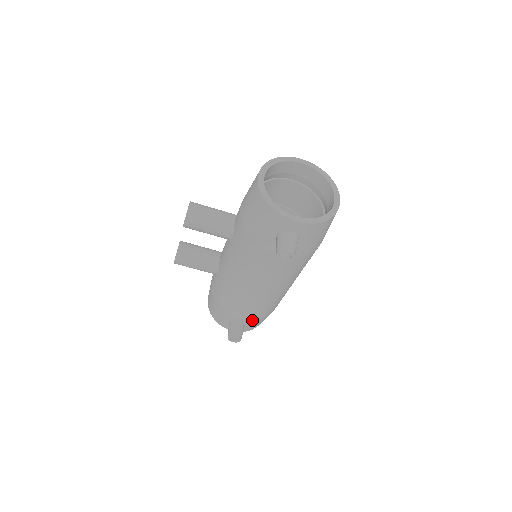
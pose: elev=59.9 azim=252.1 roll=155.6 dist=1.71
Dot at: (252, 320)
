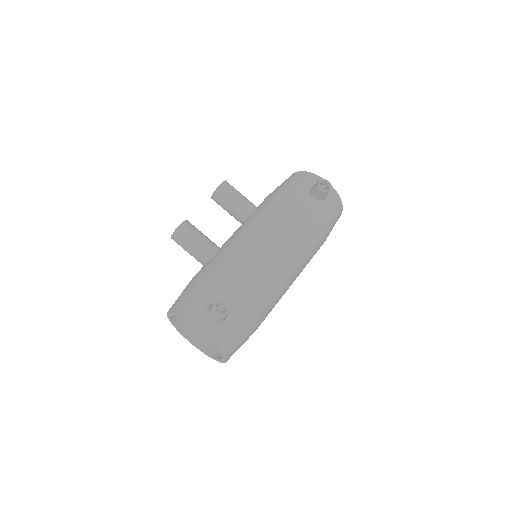
Dot at: (240, 307)
